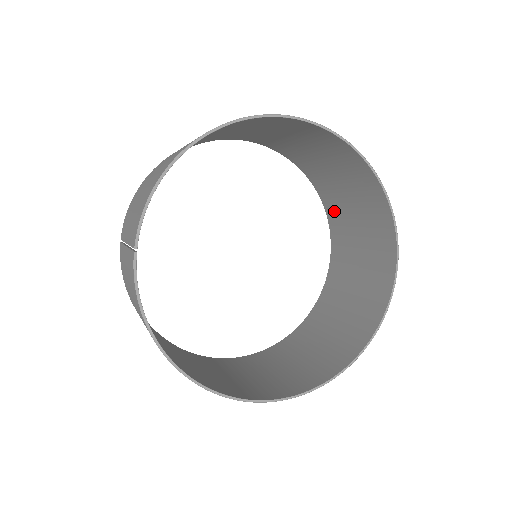
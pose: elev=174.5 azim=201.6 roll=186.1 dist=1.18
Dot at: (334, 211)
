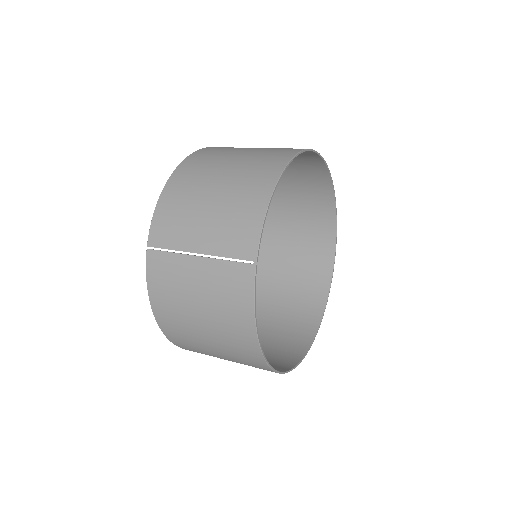
Dot at: (268, 213)
